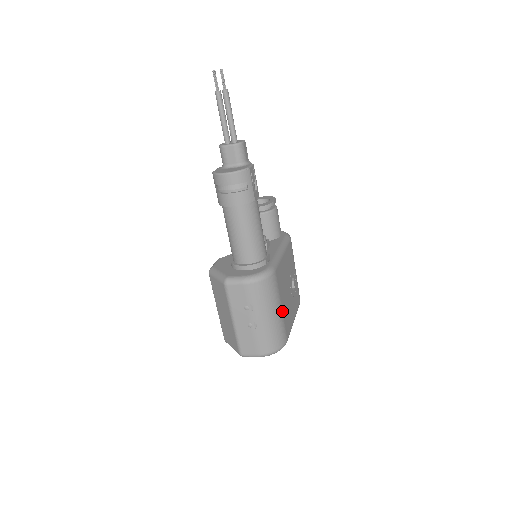
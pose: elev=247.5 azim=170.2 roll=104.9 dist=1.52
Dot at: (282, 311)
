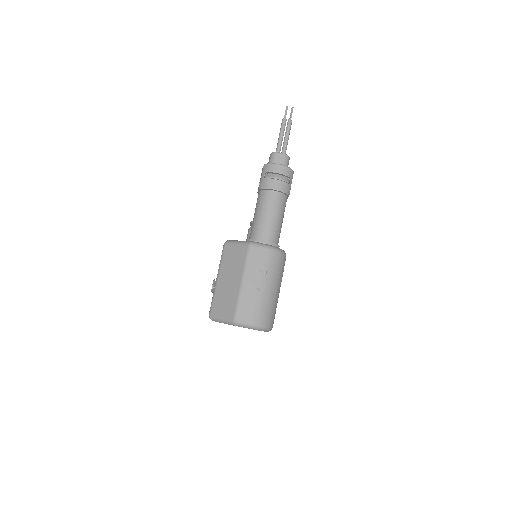
Dot at: occluded
